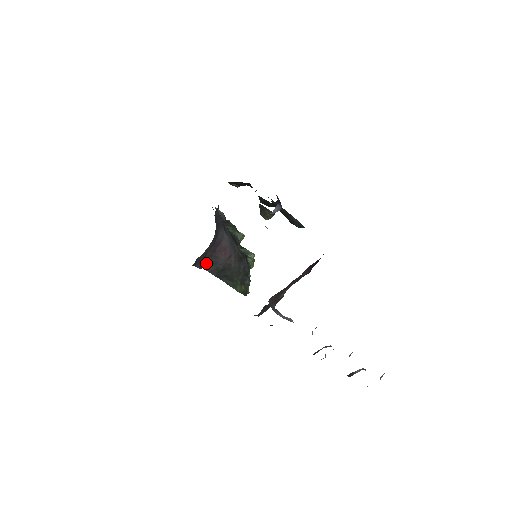
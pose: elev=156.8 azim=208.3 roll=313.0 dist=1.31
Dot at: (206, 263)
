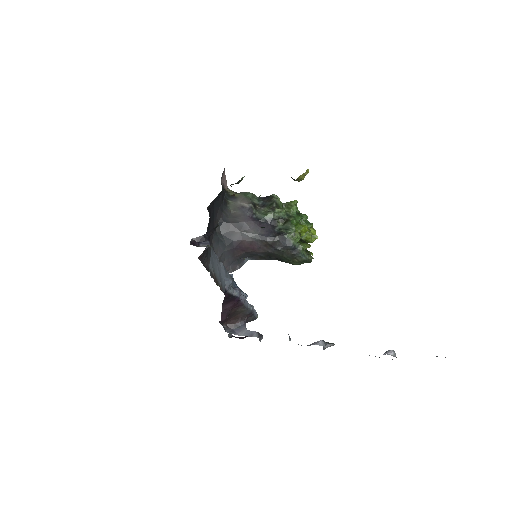
Dot at: (249, 256)
